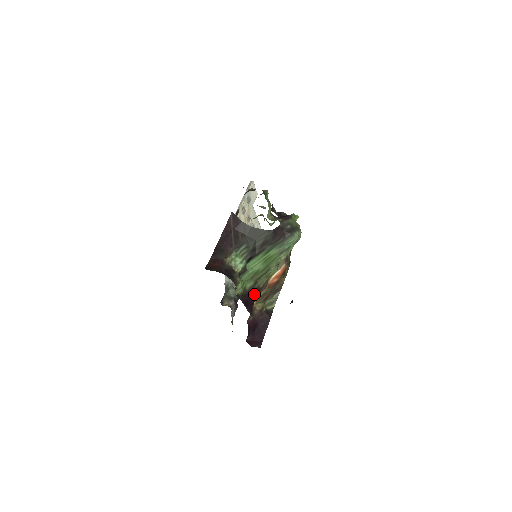
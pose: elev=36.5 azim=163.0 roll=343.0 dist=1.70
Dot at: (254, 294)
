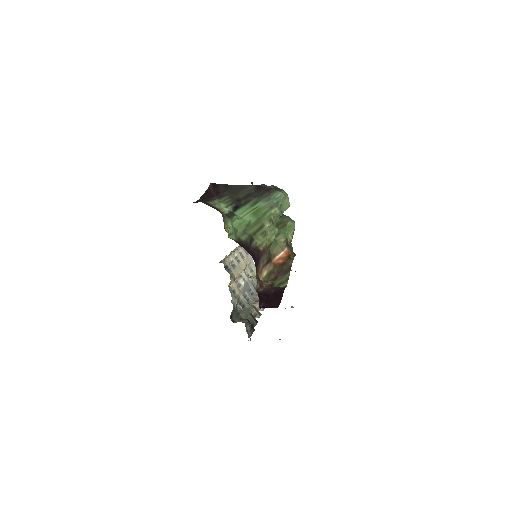
Dot at: (253, 251)
